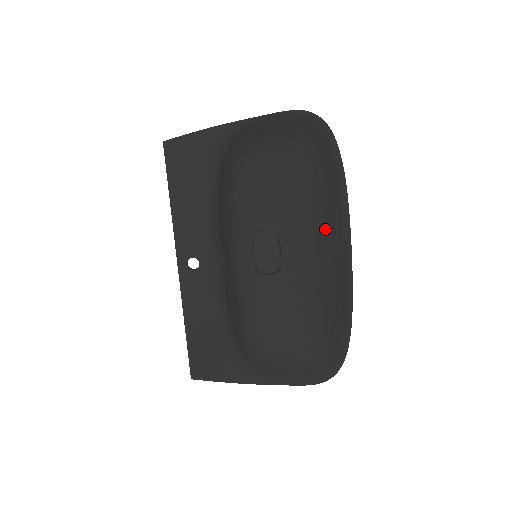
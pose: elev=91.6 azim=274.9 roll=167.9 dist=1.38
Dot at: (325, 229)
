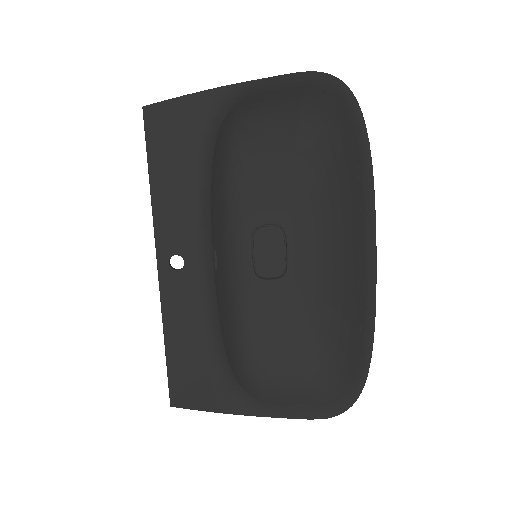
Dot at: (343, 225)
